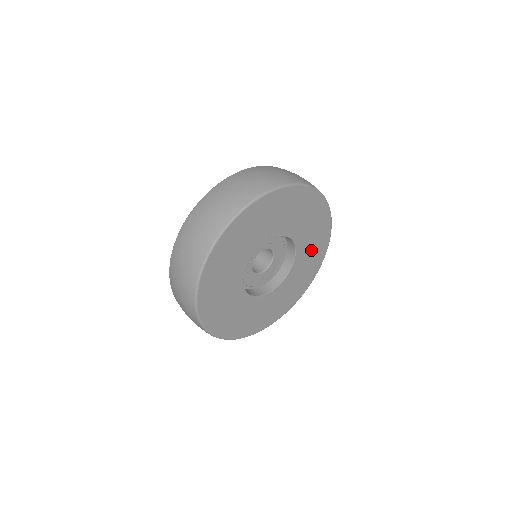
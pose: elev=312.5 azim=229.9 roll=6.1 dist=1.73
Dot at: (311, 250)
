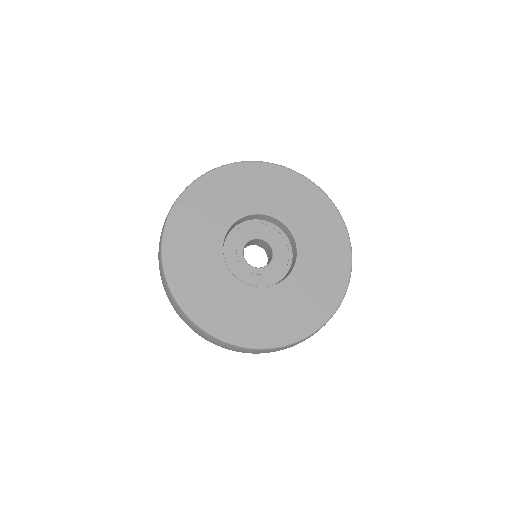
Dot at: (321, 265)
